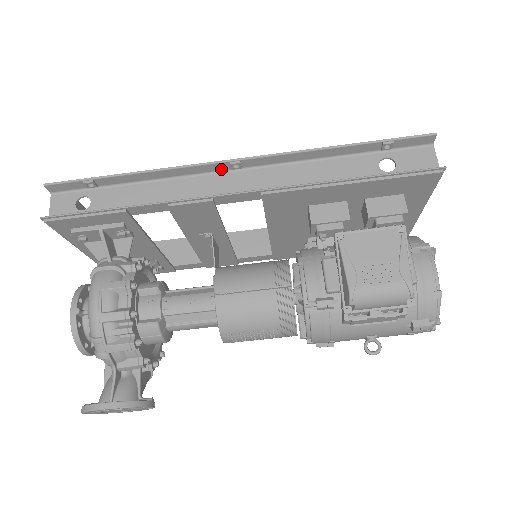
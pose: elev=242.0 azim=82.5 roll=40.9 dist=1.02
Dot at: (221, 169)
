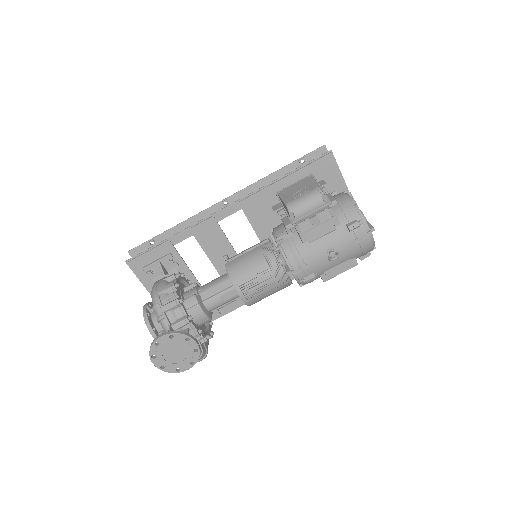
Dot at: (219, 209)
